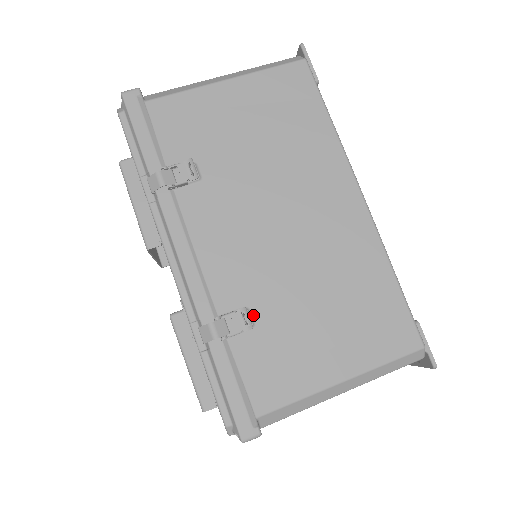
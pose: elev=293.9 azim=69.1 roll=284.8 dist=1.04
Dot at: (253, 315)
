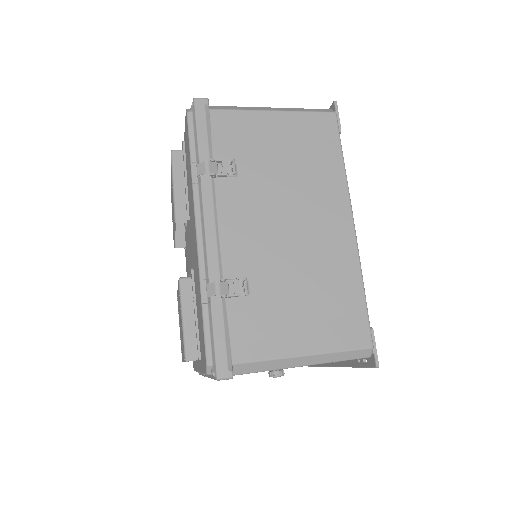
Dot at: (250, 287)
